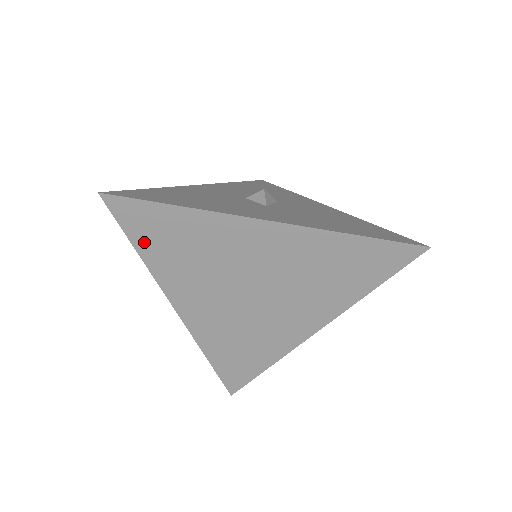
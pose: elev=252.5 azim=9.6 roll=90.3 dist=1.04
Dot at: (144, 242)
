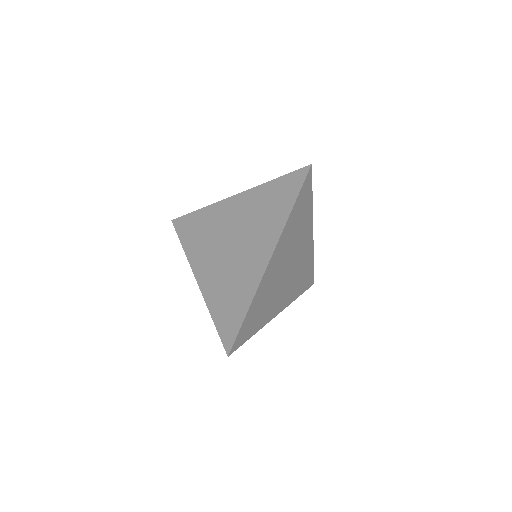
Dot at: (185, 238)
